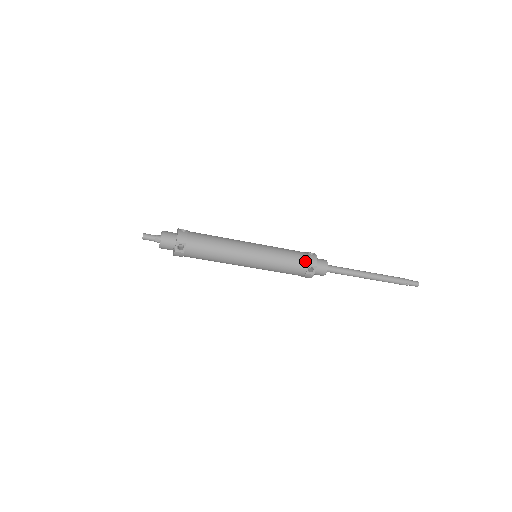
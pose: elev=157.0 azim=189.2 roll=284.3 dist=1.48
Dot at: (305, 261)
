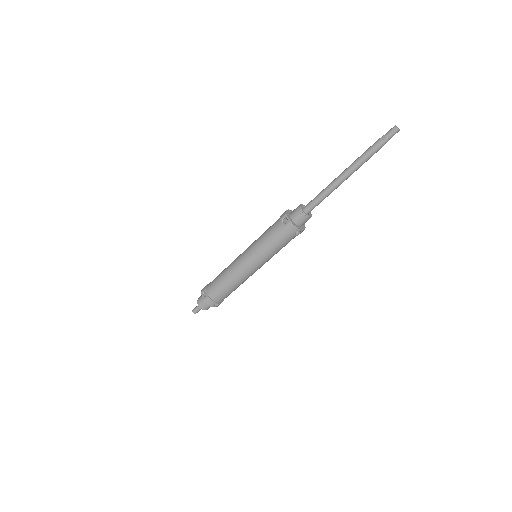
Dot at: (278, 220)
